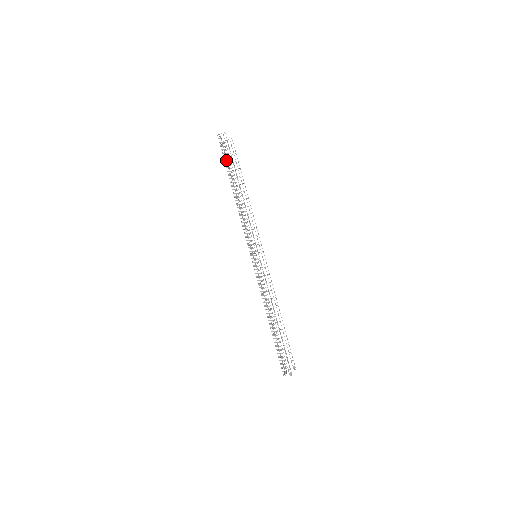
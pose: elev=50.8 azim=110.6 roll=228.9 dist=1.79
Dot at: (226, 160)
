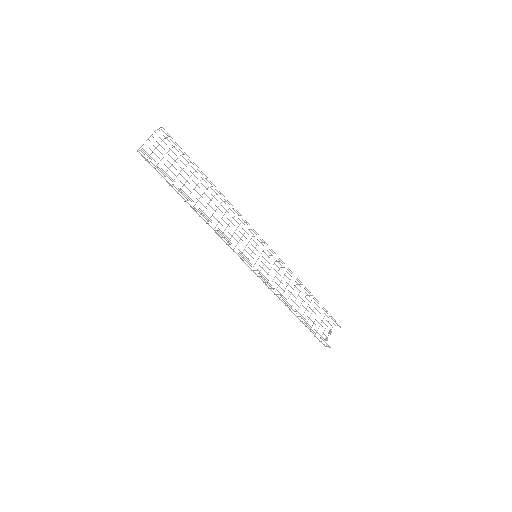
Dot at: (168, 168)
